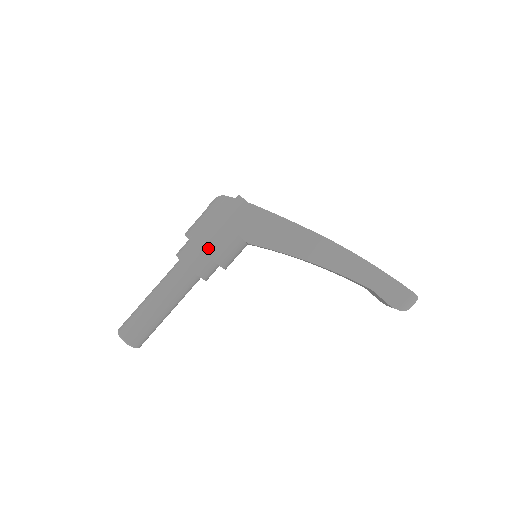
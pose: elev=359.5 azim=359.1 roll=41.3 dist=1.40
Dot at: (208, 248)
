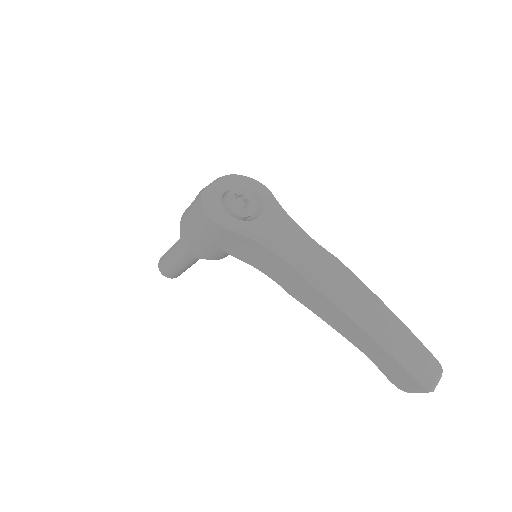
Dot at: (192, 247)
